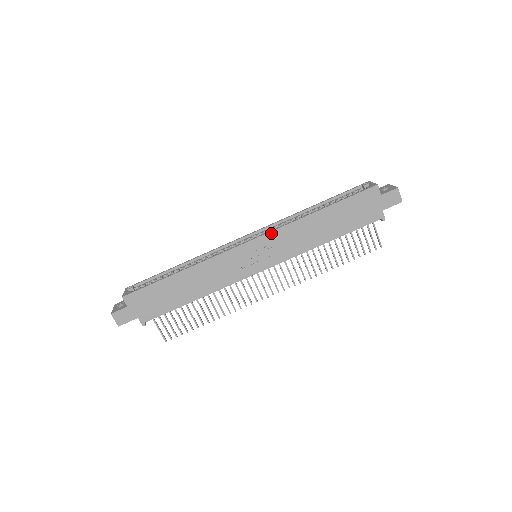
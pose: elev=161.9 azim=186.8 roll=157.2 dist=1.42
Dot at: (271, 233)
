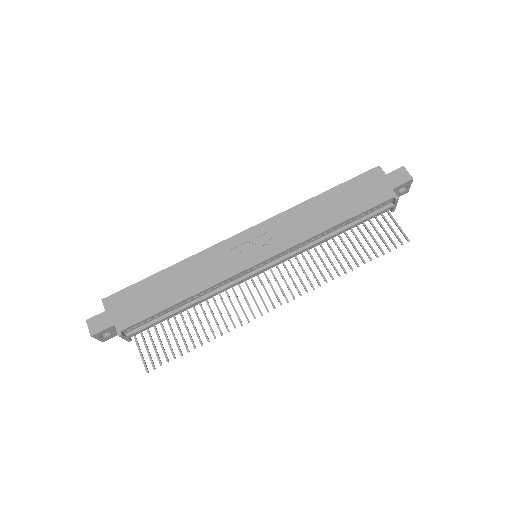
Dot at: (268, 221)
